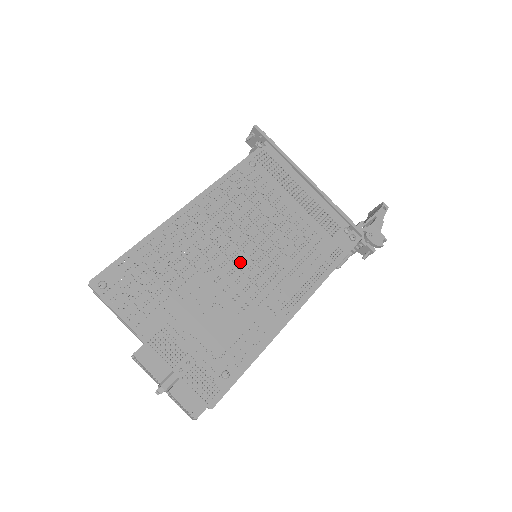
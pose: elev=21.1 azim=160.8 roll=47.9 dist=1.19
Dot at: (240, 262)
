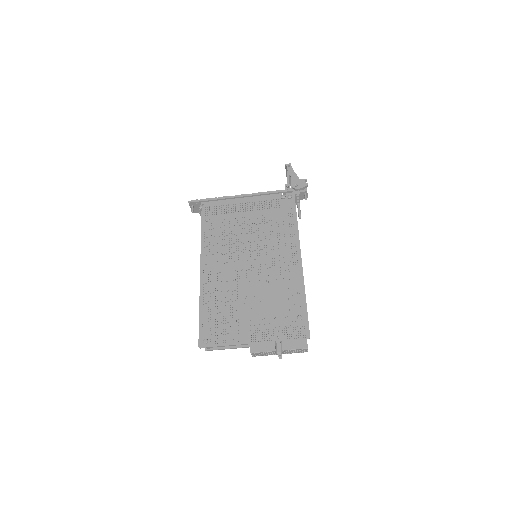
Dot at: (251, 266)
